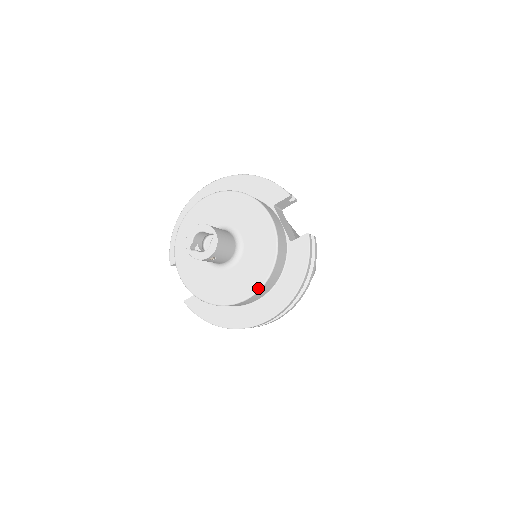
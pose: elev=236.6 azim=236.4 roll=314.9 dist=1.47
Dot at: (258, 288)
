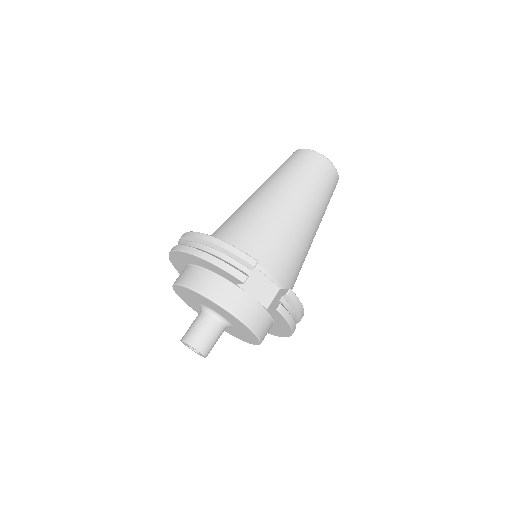
Dot at: occluded
